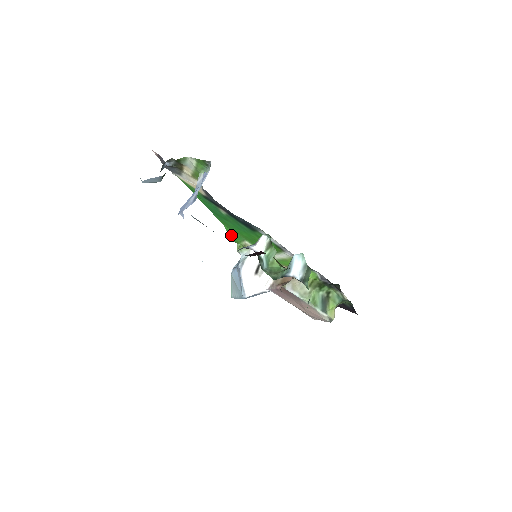
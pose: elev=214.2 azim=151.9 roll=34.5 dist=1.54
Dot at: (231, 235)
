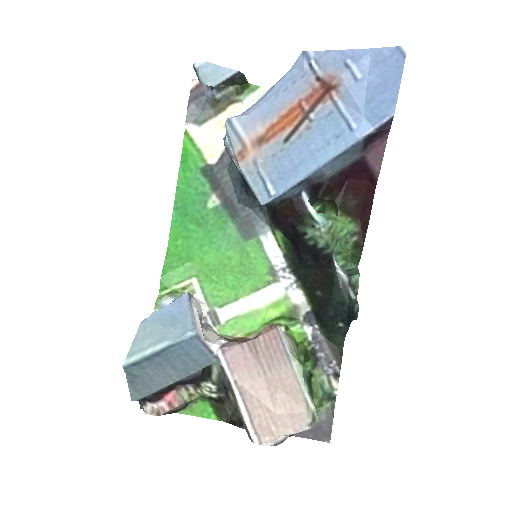
Dot at: (169, 267)
